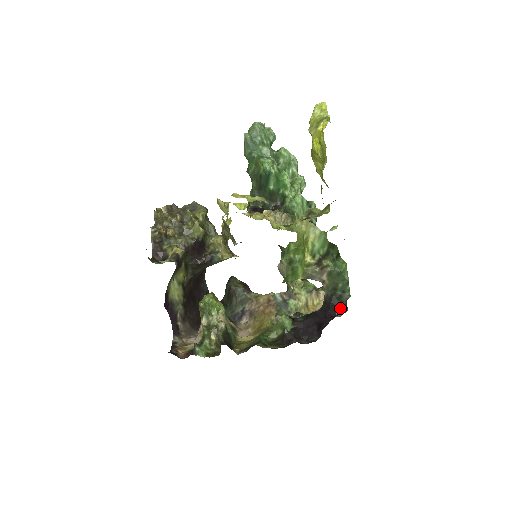
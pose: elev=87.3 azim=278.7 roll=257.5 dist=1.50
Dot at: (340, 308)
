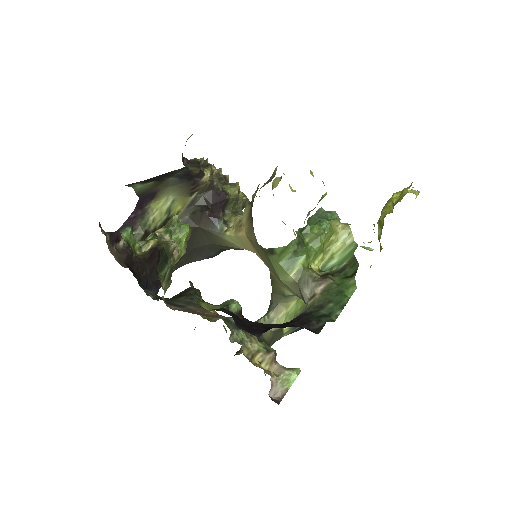
Dot at: (312, 326)
